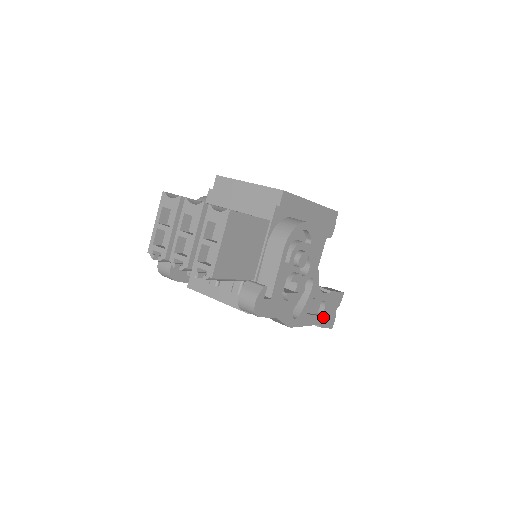
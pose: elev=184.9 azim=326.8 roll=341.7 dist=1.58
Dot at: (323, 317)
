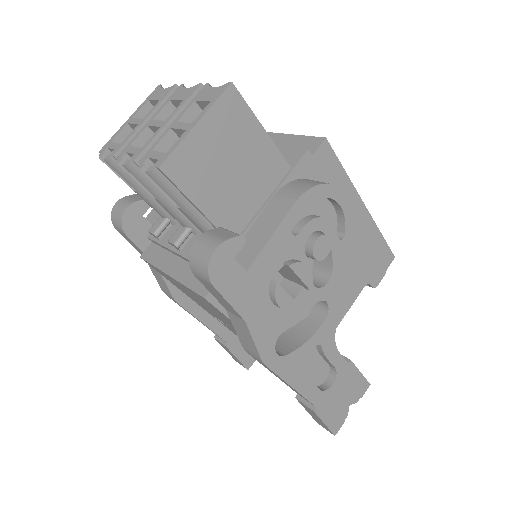
Dot at: (326, 398)
